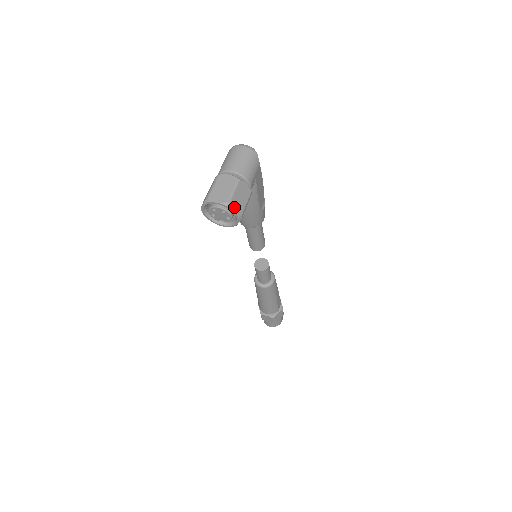
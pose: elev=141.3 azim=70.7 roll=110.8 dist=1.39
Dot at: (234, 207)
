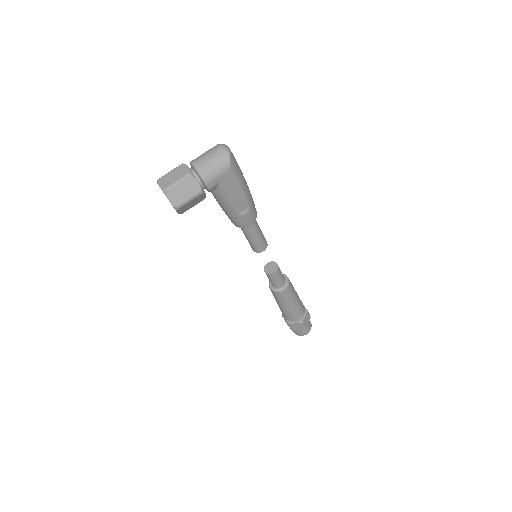
Dot at: (171, 196)
